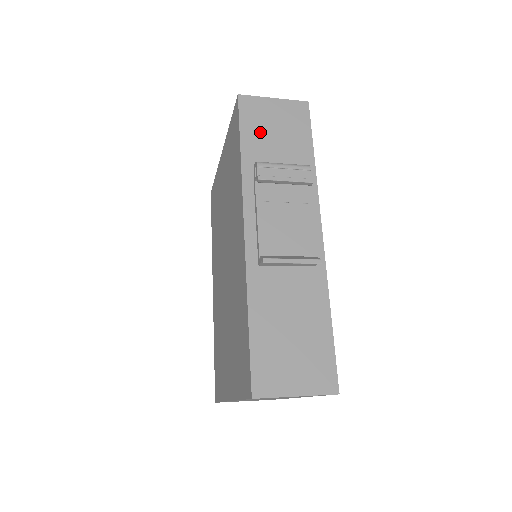
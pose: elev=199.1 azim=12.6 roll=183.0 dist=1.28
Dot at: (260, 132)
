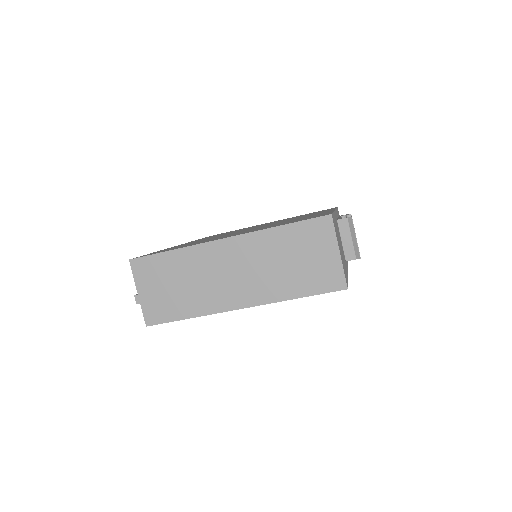
Dot at: occluded
